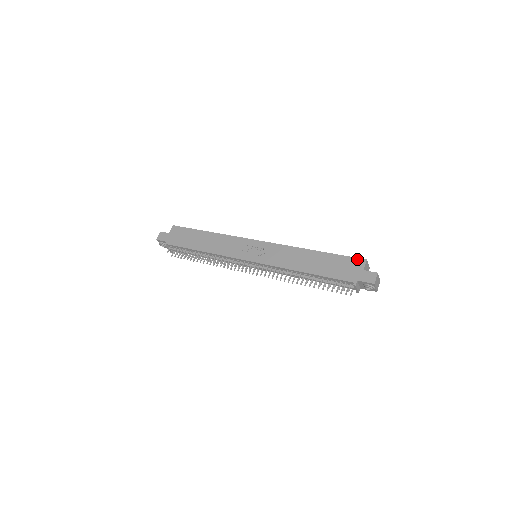
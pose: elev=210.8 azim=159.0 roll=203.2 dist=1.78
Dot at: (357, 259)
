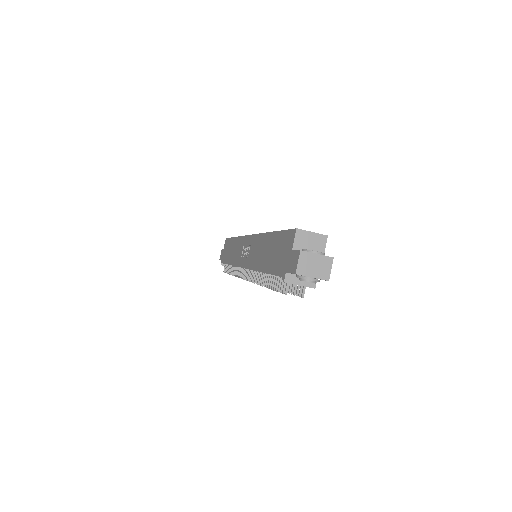
Dot at: (290, 231)
